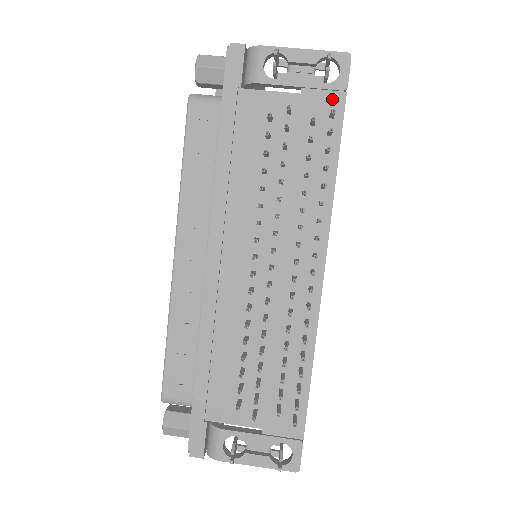
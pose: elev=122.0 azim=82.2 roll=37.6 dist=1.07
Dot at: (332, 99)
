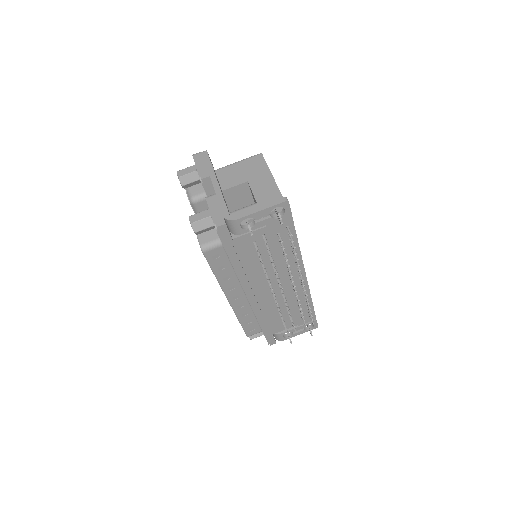
Dot at: (285, 221)
